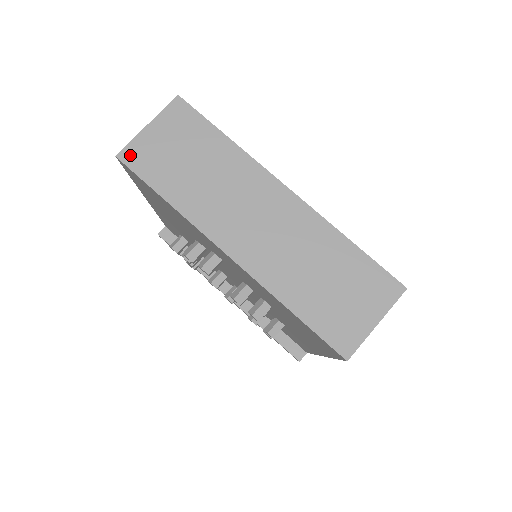
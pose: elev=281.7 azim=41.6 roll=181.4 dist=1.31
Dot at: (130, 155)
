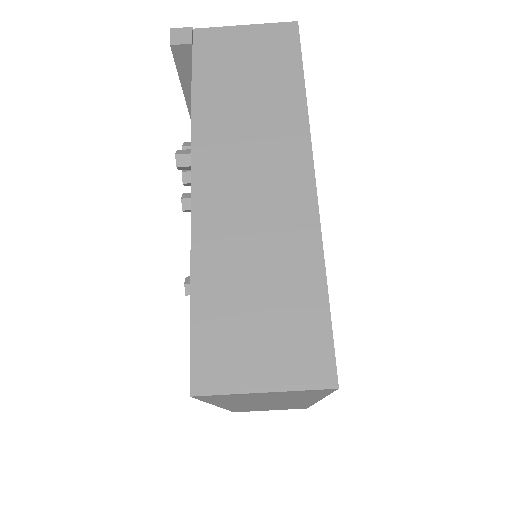
Dot at: (210, 397)
